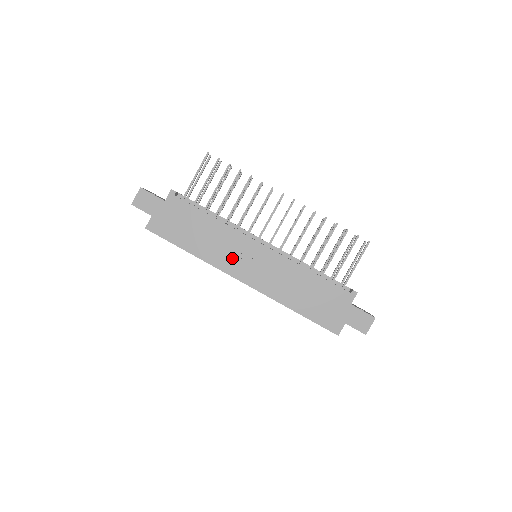
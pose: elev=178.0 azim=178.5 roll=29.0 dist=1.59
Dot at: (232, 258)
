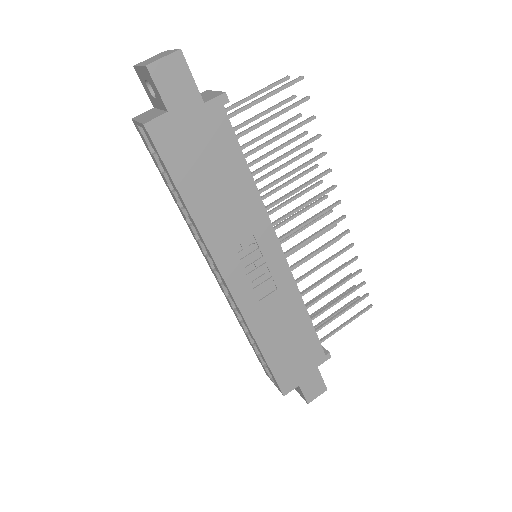
Dot at: (237, 249)
